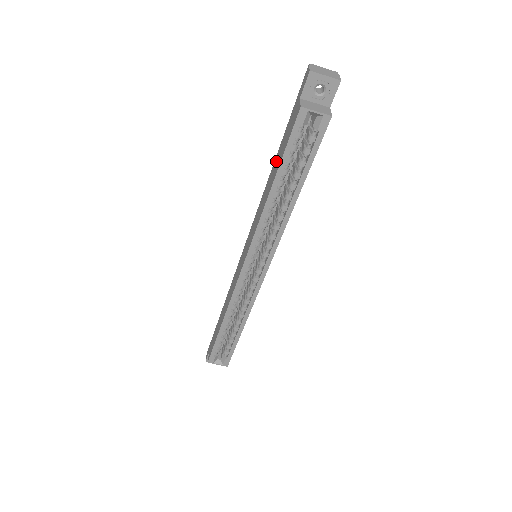
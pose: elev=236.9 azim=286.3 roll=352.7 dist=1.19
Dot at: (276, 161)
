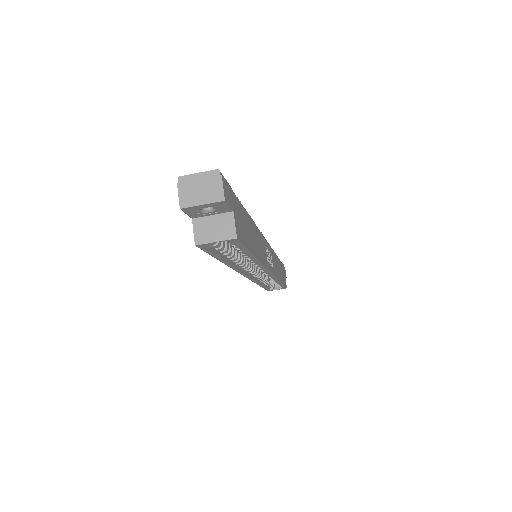
Dot at: occluded
